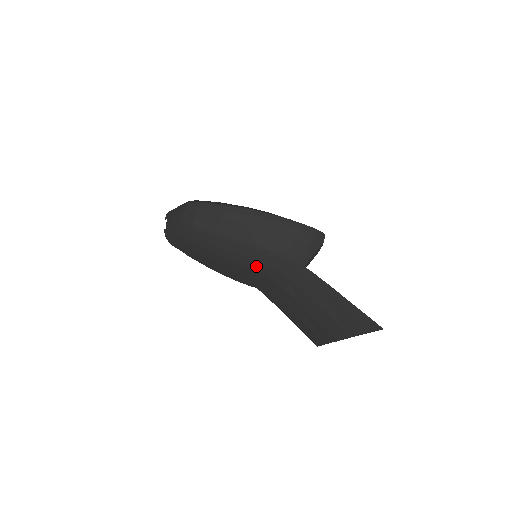
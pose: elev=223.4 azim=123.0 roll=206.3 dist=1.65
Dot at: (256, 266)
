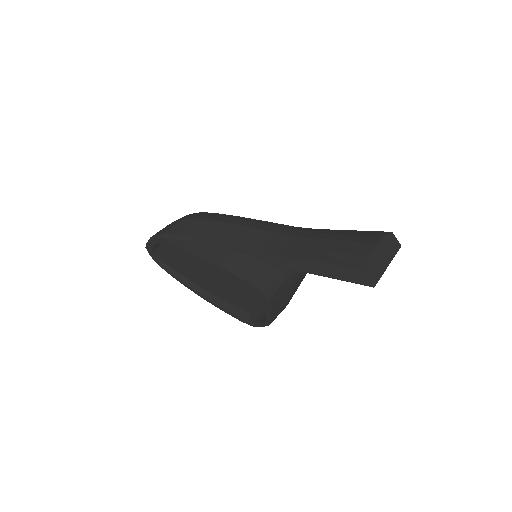
Dot at: (270, 228)
